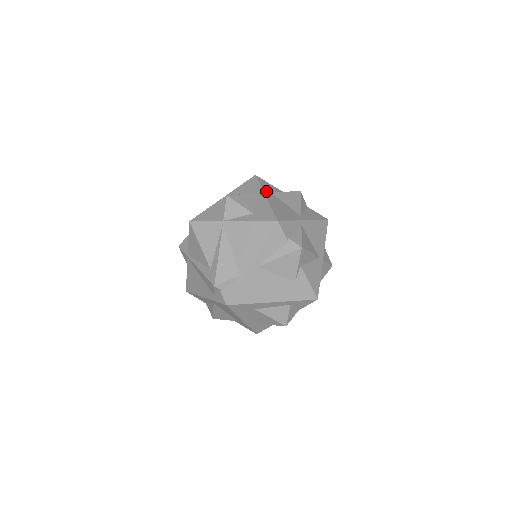
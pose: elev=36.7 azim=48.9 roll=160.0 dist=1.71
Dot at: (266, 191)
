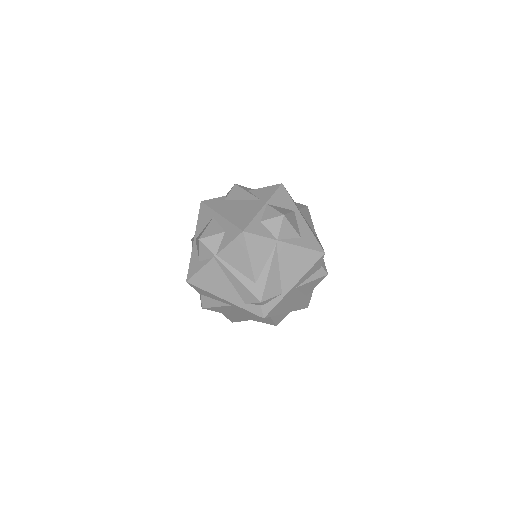
Dot at: occluded
